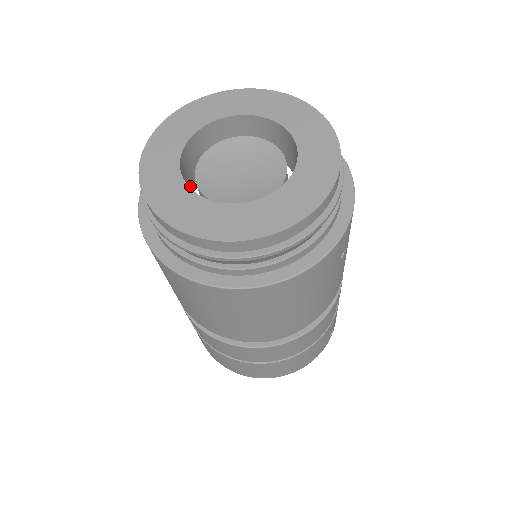
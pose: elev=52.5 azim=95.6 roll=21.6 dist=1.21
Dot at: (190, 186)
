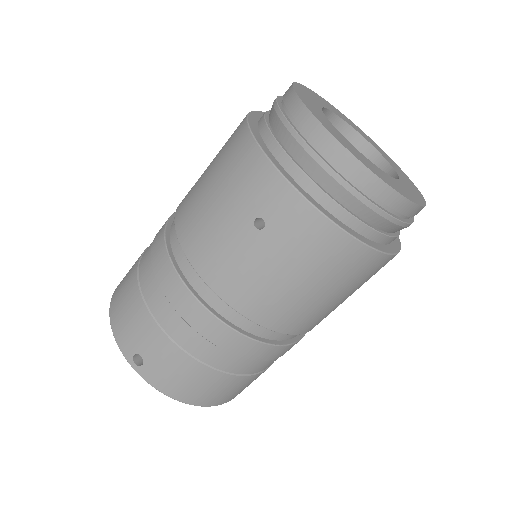
Dot at: occluded
